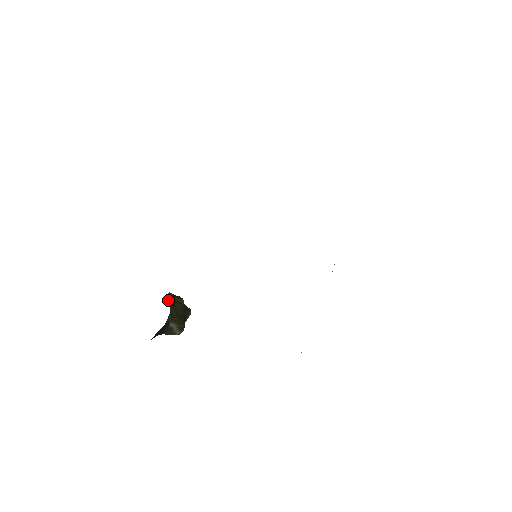
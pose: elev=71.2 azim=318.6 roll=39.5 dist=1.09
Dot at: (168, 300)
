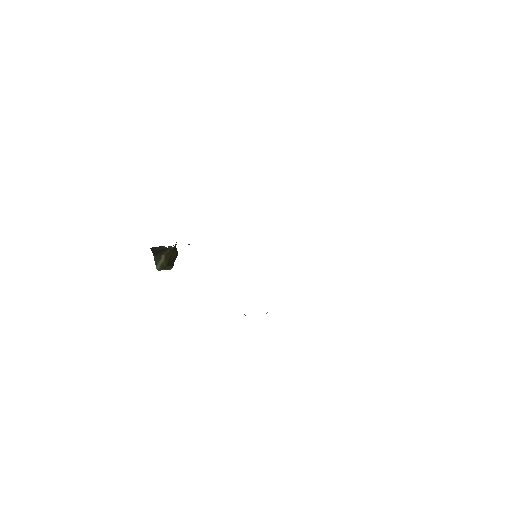
Dot at: (176, 242)
